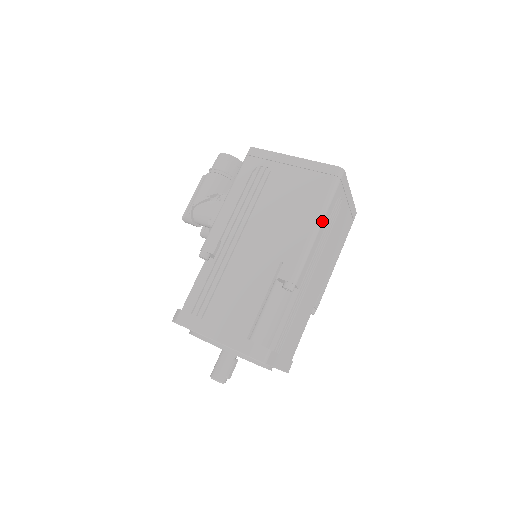
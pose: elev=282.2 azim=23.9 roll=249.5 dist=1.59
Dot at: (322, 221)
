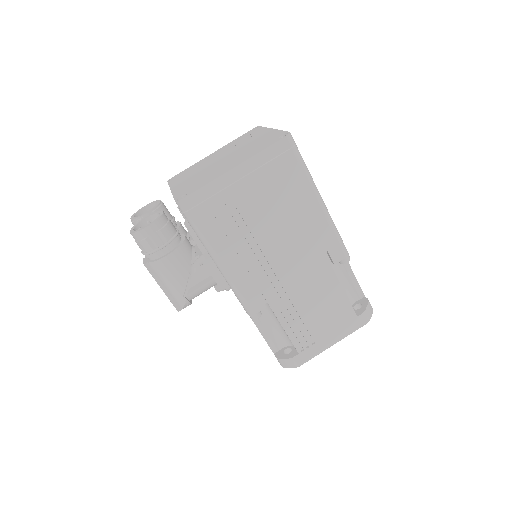
Dot at: (318, 192)
